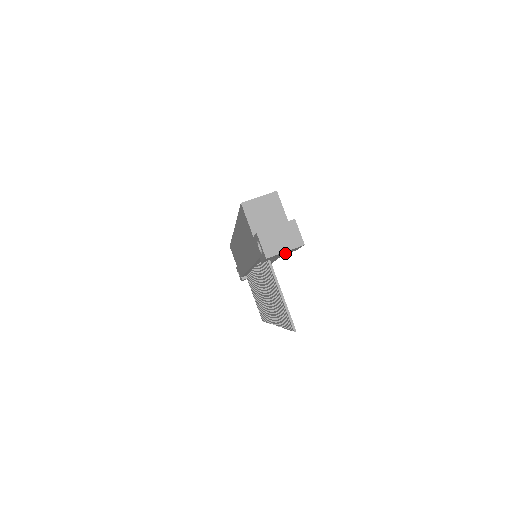
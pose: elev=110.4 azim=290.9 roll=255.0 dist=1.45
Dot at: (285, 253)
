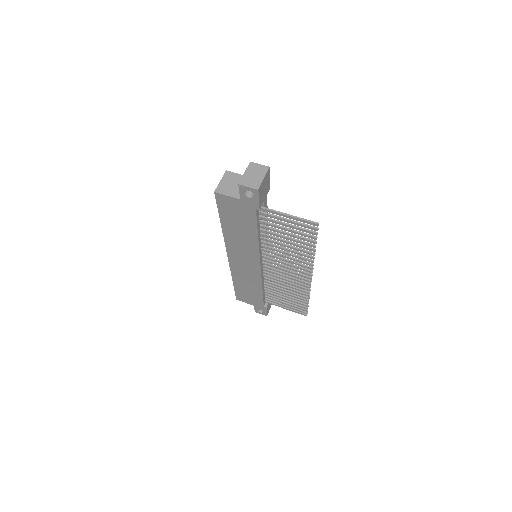
Dot at: (265, 189)
